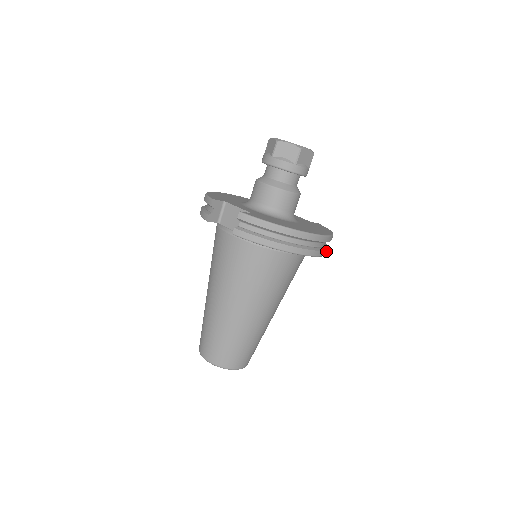
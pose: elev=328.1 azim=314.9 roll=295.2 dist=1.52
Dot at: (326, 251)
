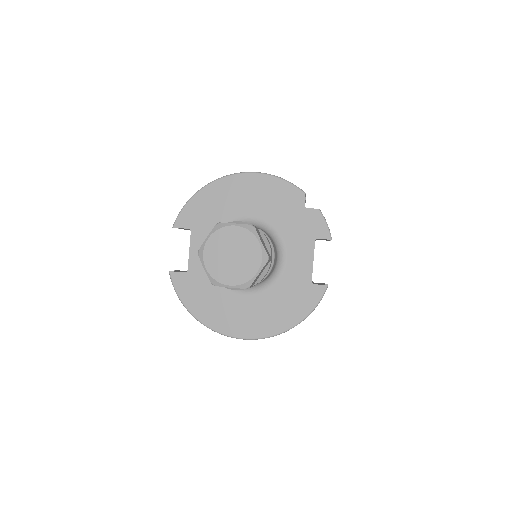
Dot at: occluded
